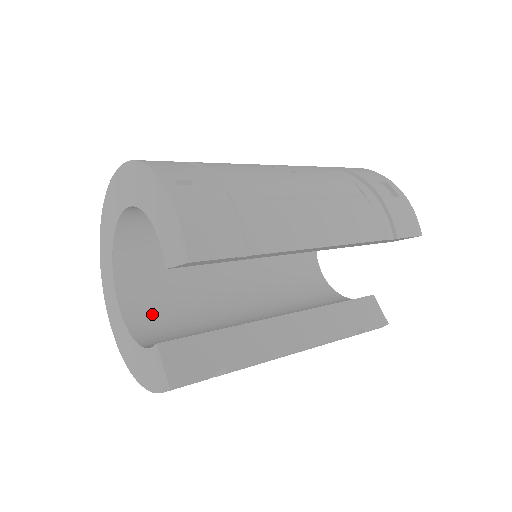
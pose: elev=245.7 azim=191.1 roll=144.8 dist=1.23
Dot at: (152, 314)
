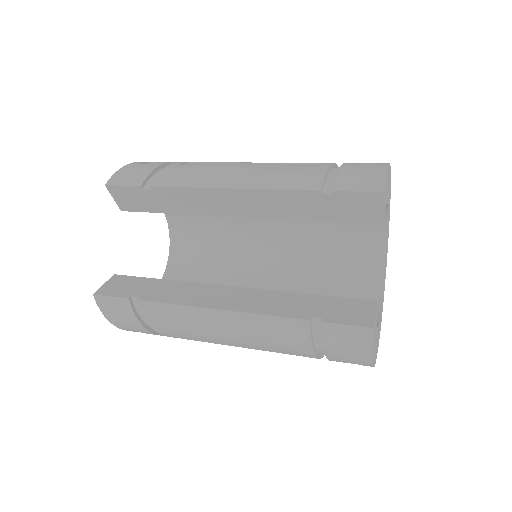
Dot at: occluded
